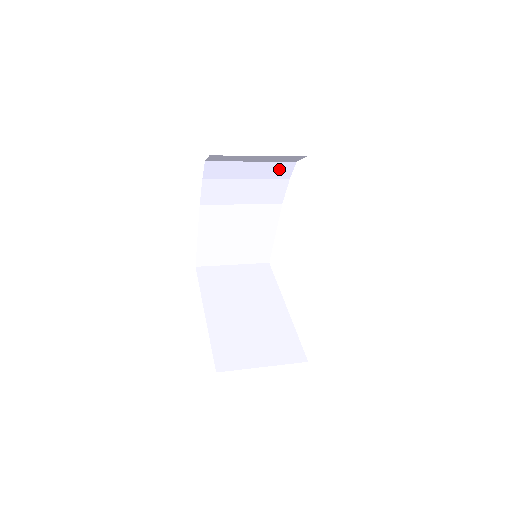
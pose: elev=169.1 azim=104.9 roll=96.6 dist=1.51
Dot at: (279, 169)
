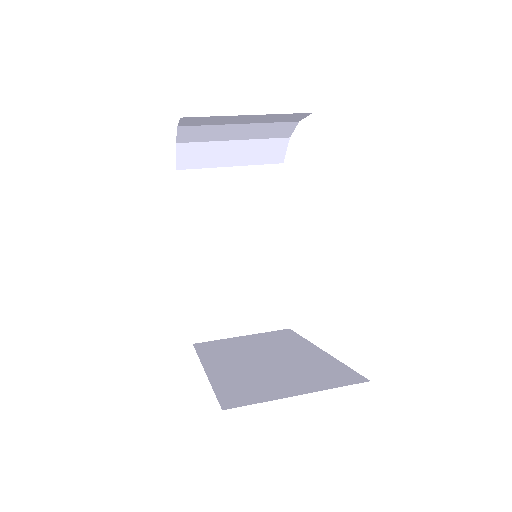
Dot at: (266, 177)
